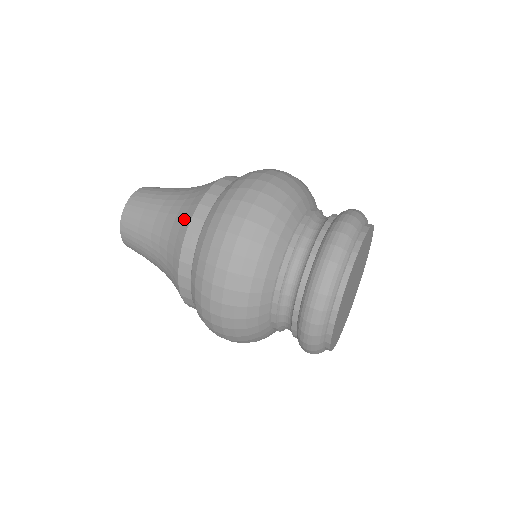
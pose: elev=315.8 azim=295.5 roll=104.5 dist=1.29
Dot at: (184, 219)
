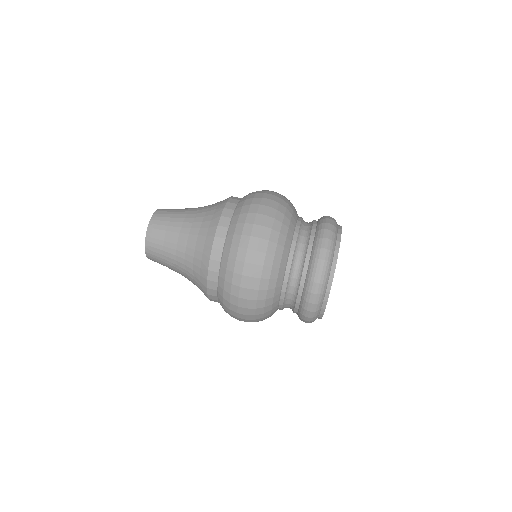
Dot at: (204, 248)
